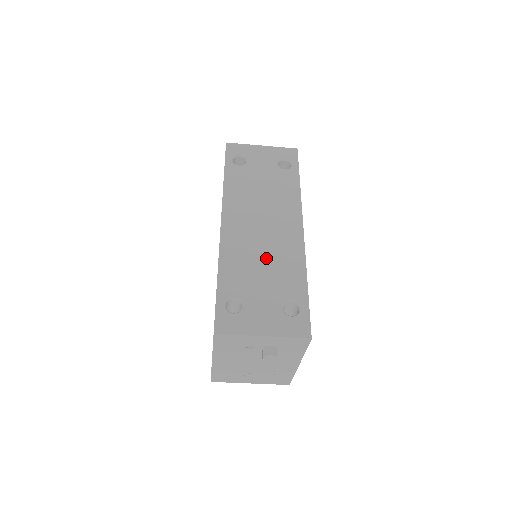
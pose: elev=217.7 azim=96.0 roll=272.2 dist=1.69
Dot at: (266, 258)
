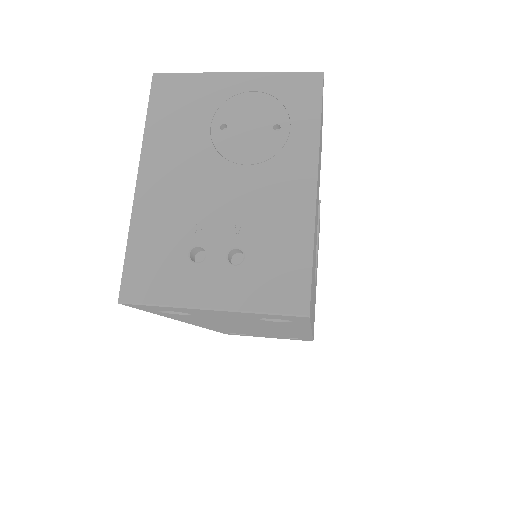
Dot at: occluded
